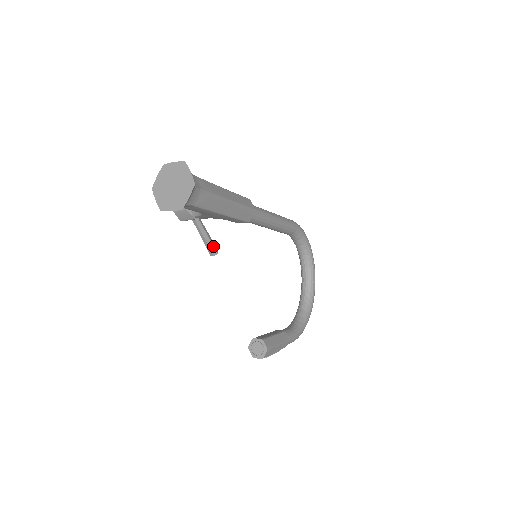
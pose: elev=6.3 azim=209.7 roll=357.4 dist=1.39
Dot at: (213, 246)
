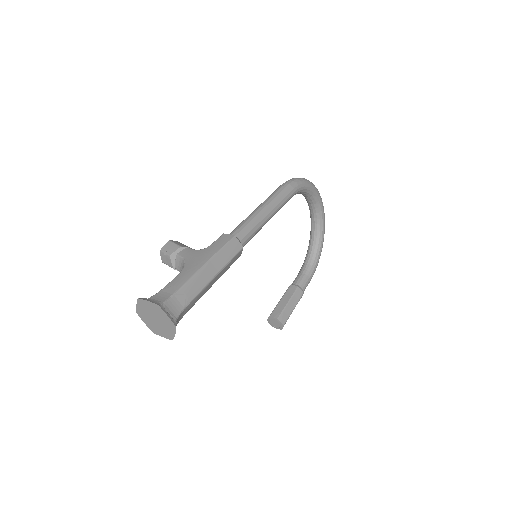
Dot at: occluded
